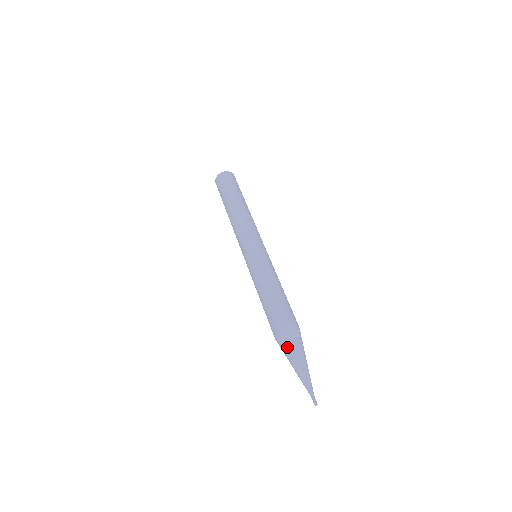
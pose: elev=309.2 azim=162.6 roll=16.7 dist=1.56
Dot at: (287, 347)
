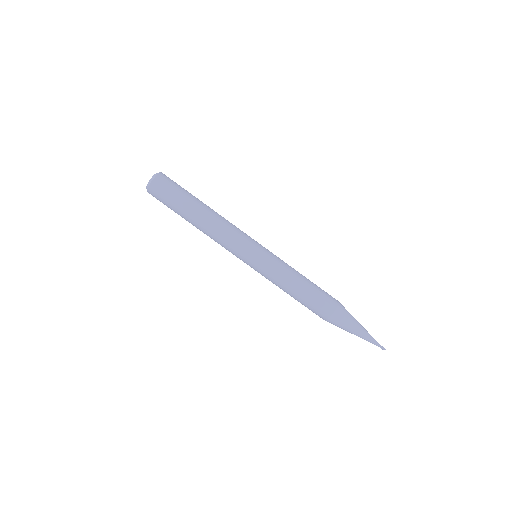
Dot at: (340, 327)
